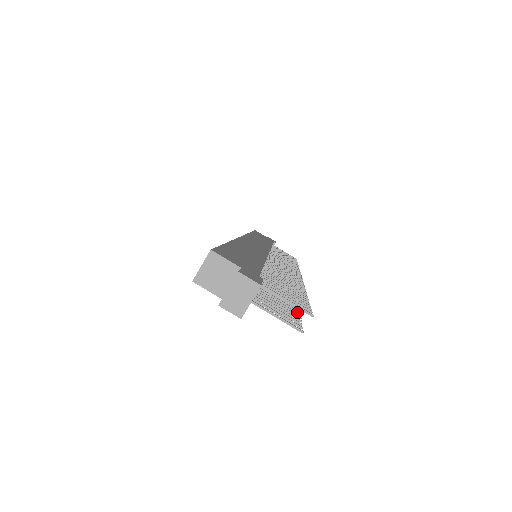
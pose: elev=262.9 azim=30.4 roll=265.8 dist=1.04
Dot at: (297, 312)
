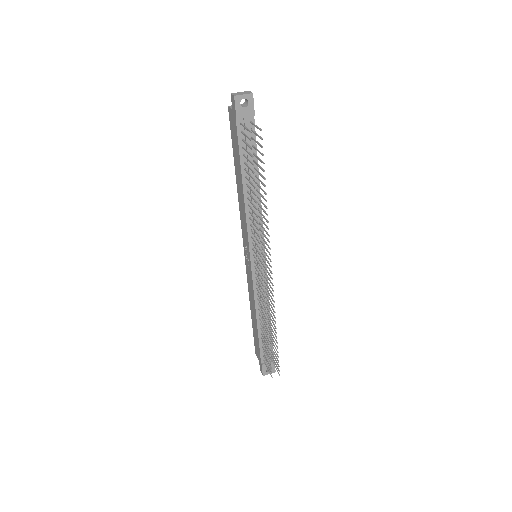
Dot at: (254, 180)
